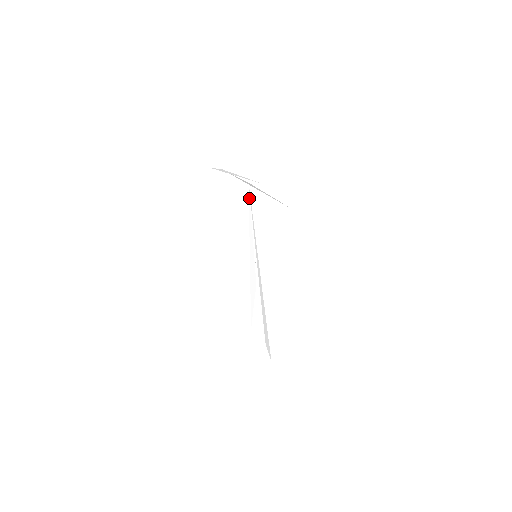
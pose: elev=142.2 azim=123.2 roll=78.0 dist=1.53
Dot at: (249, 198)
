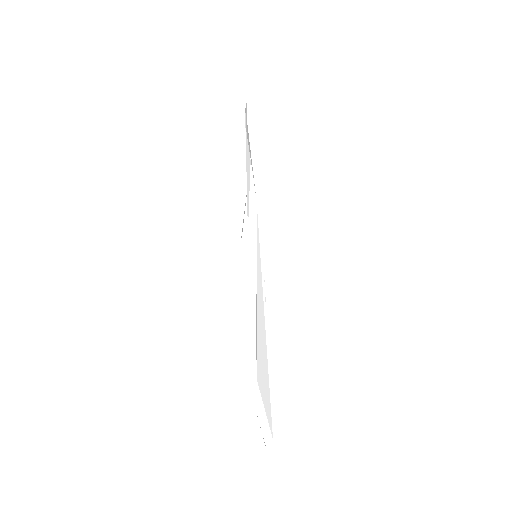
Dot at: (257, 215)
